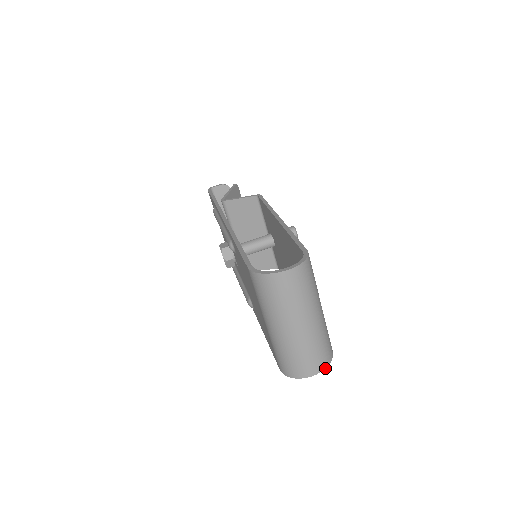
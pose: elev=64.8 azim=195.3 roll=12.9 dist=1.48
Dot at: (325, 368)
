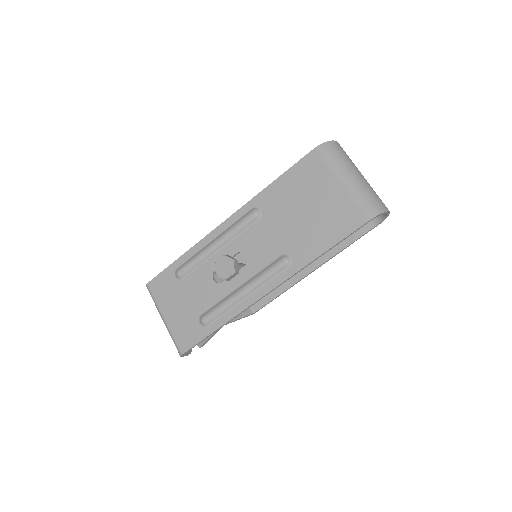
Dot at: occluded
